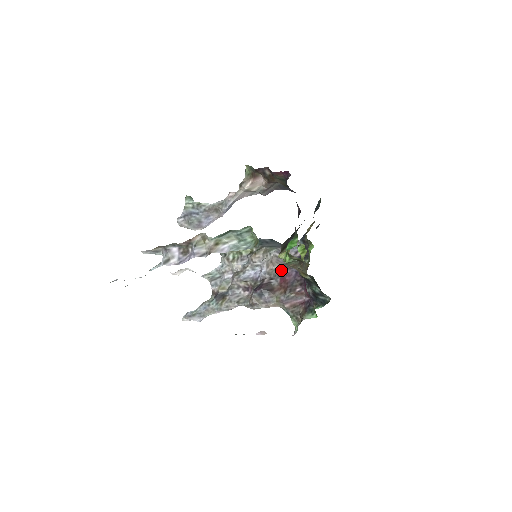
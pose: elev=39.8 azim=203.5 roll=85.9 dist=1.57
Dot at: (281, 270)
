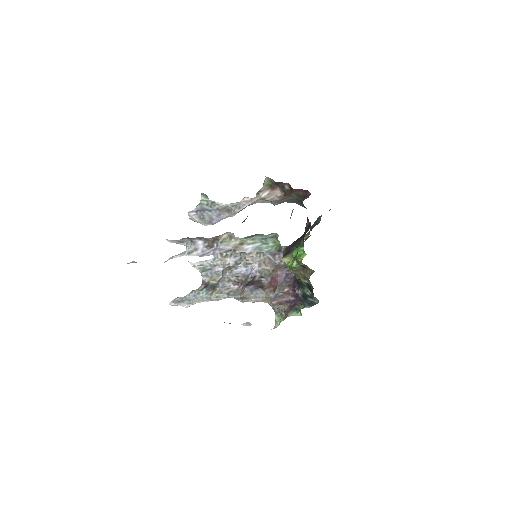
Dot at: (272, 271)
